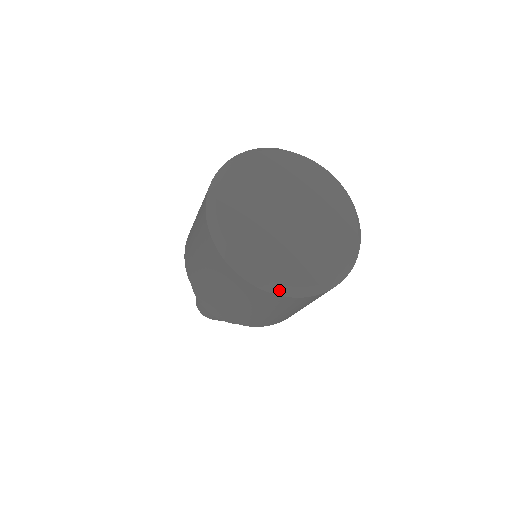
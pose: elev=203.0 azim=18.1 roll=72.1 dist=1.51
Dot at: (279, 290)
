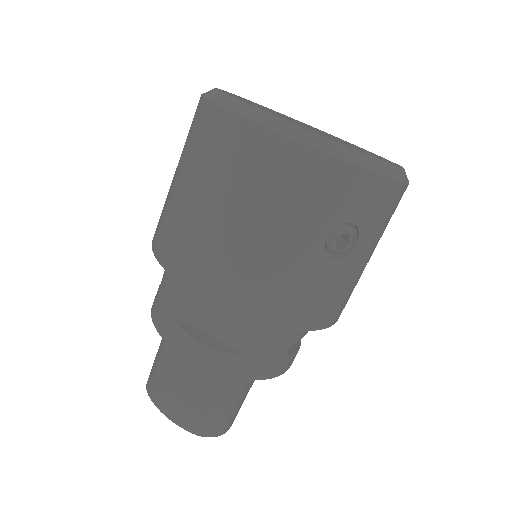
Dot at: (225, 101)
